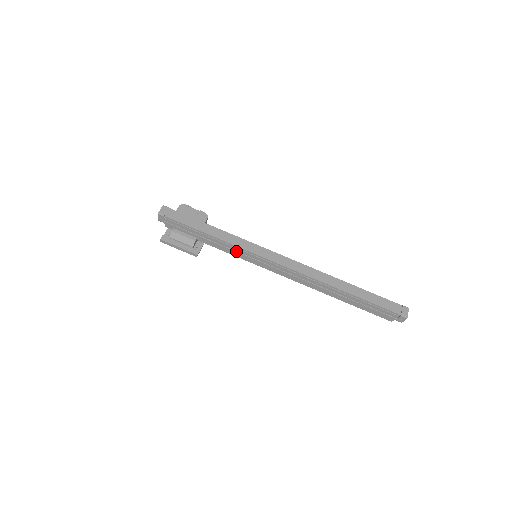
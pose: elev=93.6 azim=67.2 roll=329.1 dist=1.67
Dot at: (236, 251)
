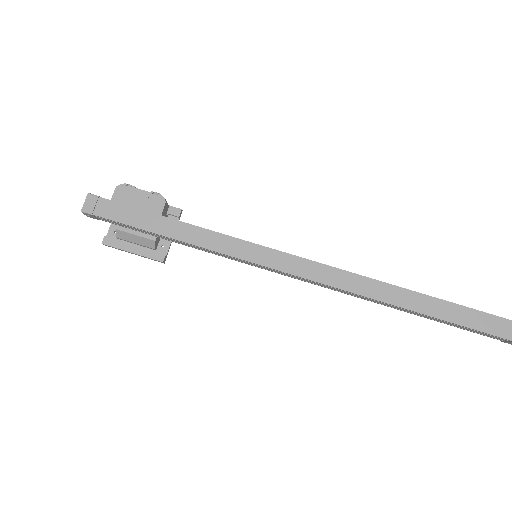
Dot at: (221, 255)
